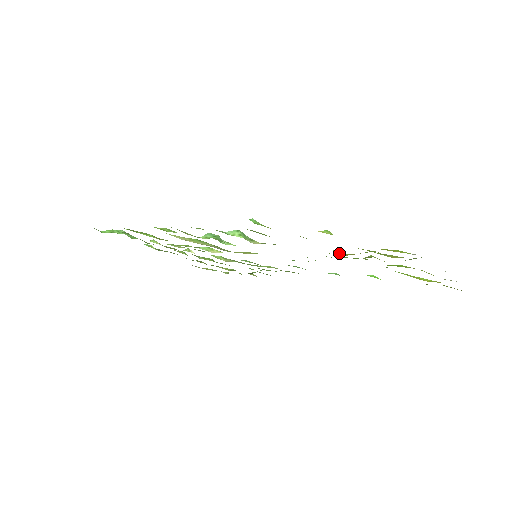
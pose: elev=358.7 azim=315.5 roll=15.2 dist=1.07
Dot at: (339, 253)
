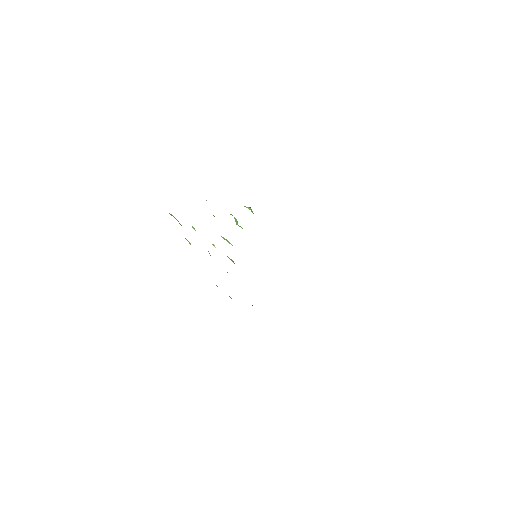
Dot at: occluded
